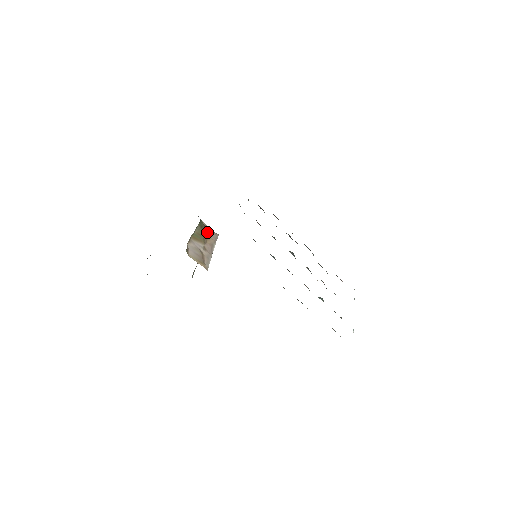
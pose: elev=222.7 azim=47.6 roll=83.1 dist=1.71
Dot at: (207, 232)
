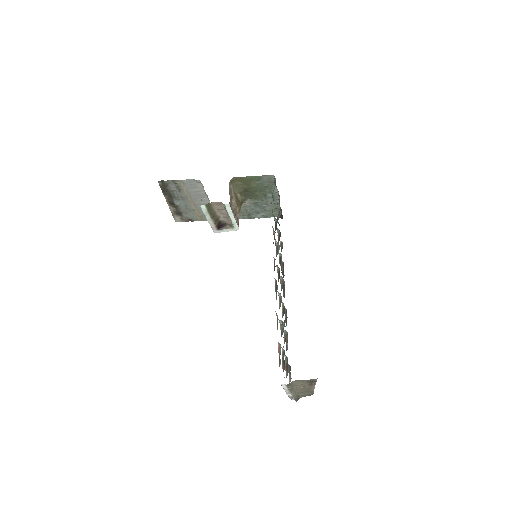
Dot at: (238, 213)
